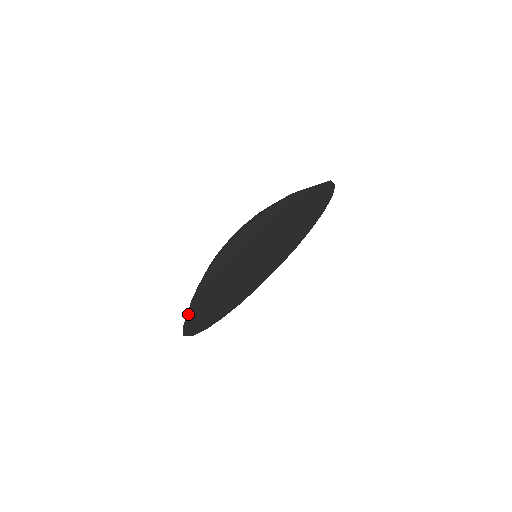
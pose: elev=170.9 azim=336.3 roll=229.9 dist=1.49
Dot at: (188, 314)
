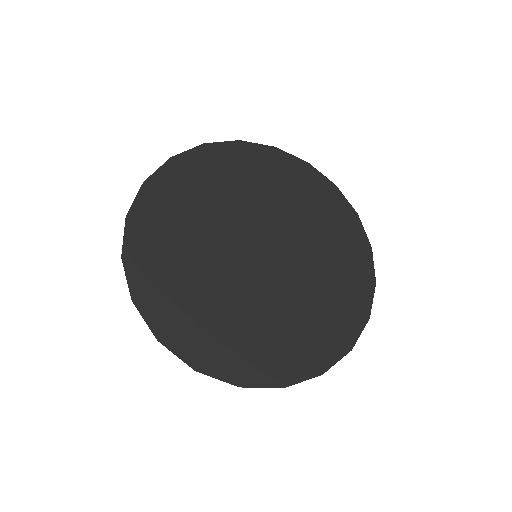
Dot at: (128, 275)
